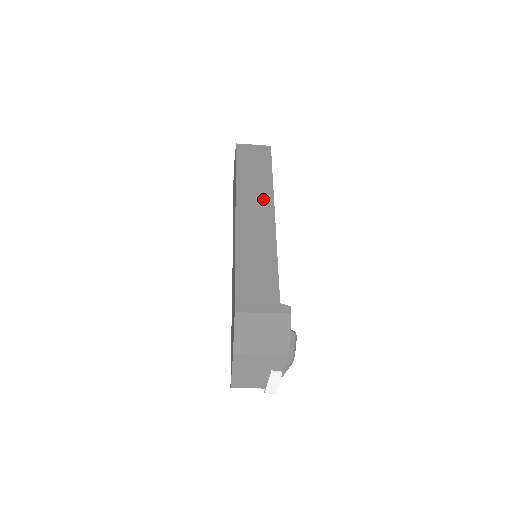
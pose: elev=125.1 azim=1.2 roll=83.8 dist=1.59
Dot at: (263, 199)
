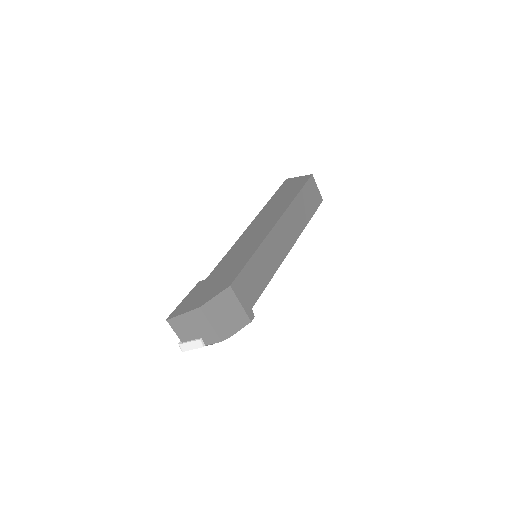
Dot at: (295, 230)
